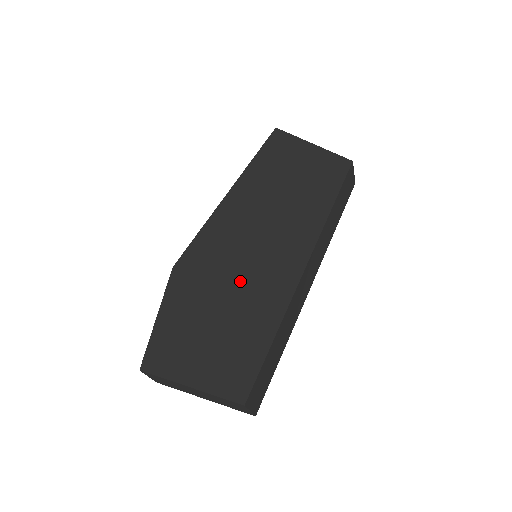
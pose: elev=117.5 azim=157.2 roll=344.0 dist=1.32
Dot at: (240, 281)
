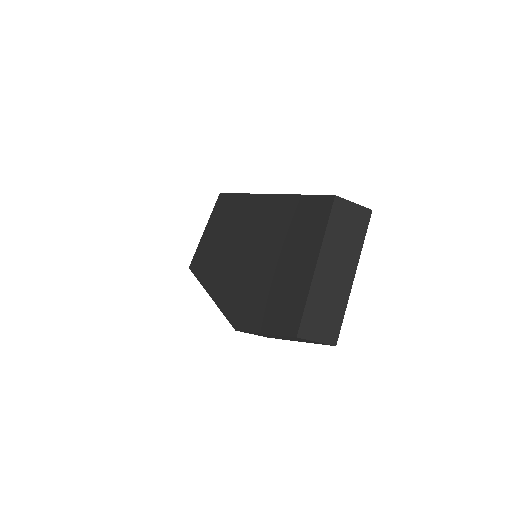
Dot at: (257, 250)
